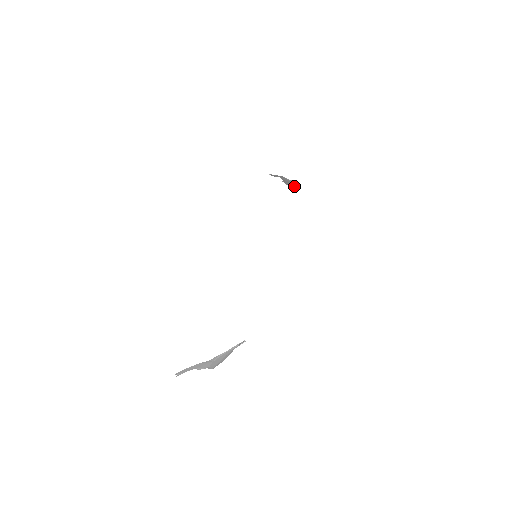
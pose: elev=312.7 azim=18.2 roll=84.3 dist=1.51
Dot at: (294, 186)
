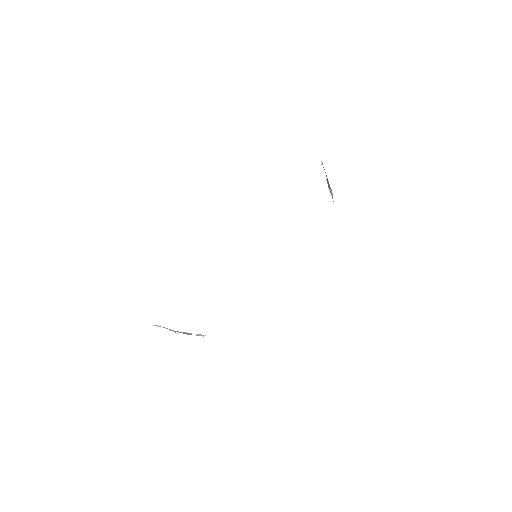
Dot at: (331, 193)
